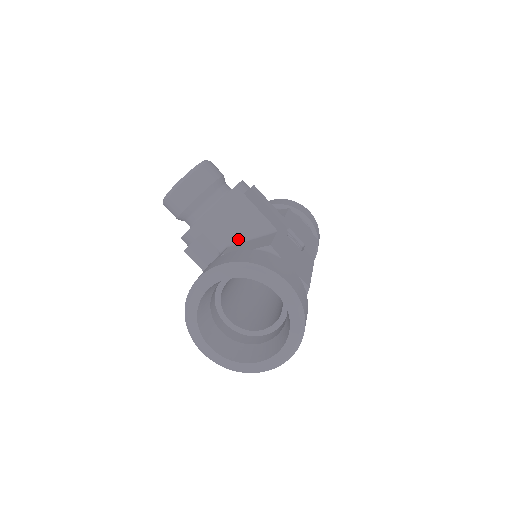
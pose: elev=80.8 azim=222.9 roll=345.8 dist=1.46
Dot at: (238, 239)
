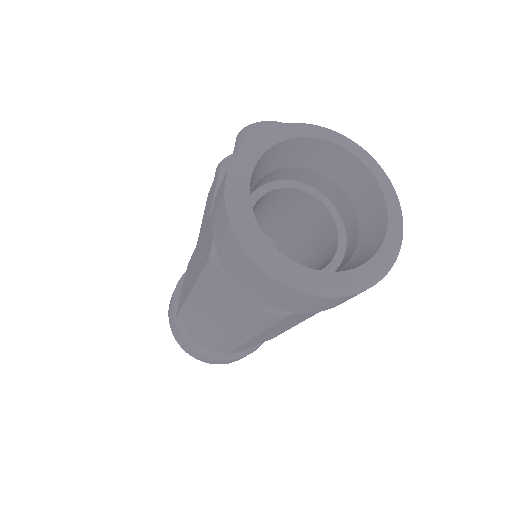
Dot at: occluded
